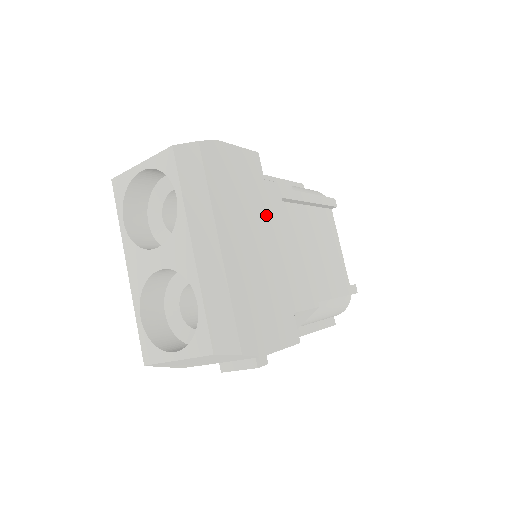
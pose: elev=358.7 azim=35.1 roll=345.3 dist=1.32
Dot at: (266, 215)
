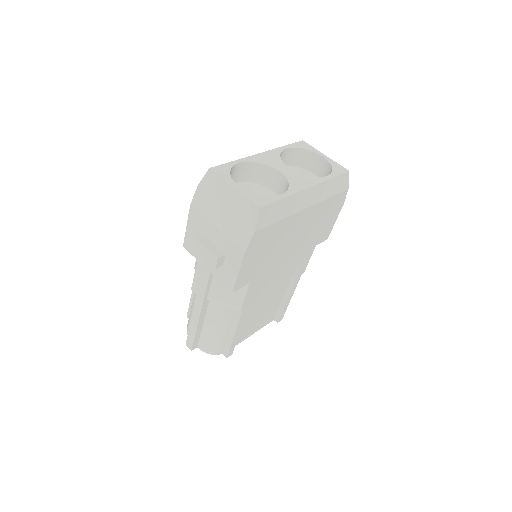
Dot at: (302, 249)
